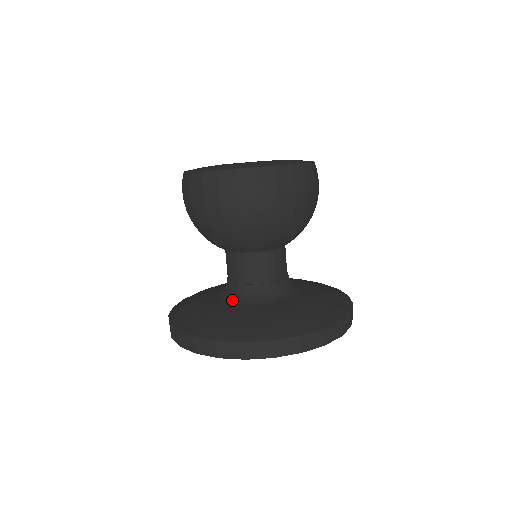
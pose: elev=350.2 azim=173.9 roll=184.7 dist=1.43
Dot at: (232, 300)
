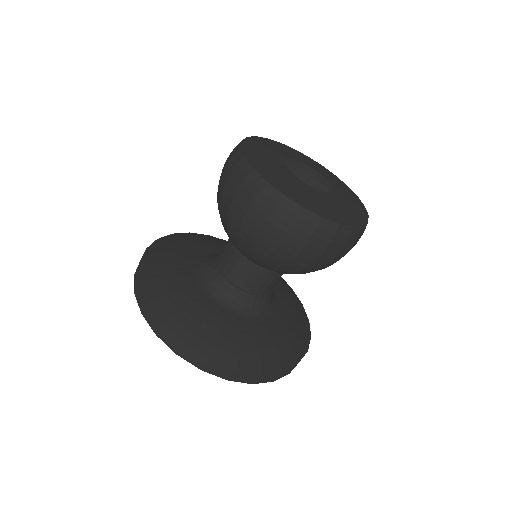
Dot at: (201, 268)
